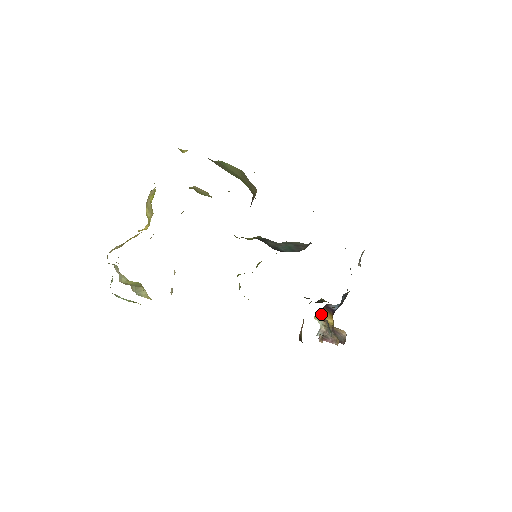
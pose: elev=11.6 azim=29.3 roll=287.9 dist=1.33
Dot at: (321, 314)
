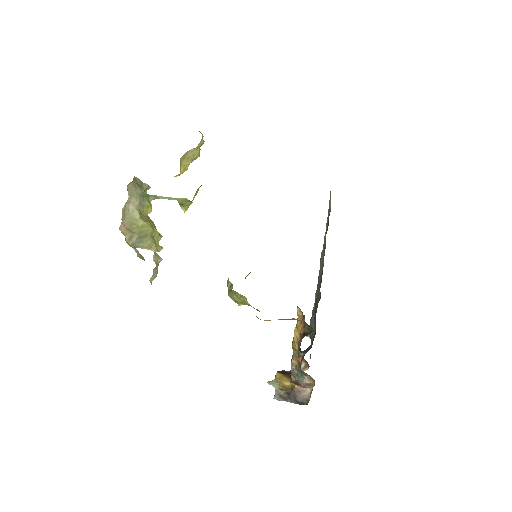
Dot at: (275, 378)
